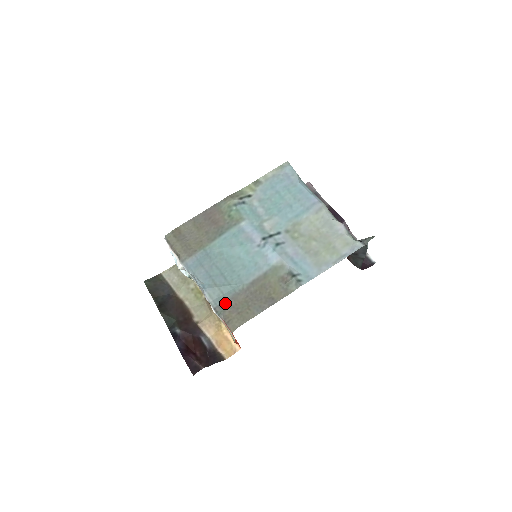
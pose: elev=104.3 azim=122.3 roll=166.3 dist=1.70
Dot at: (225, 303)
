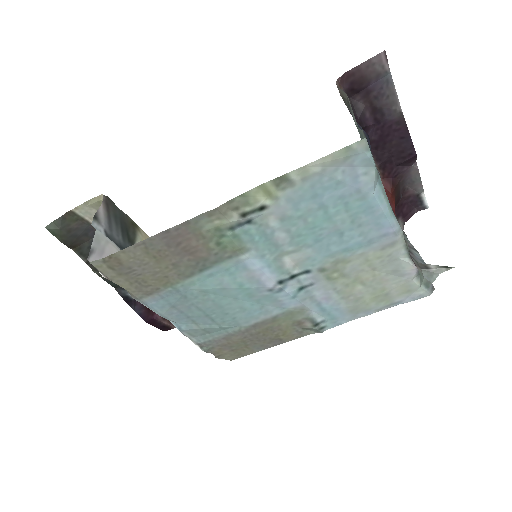
Dot at: (213, 342)
